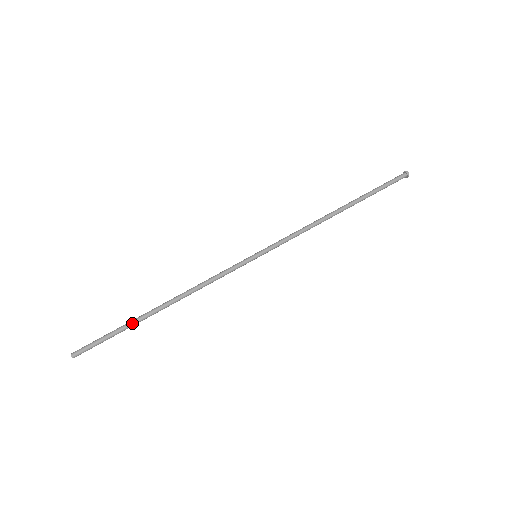
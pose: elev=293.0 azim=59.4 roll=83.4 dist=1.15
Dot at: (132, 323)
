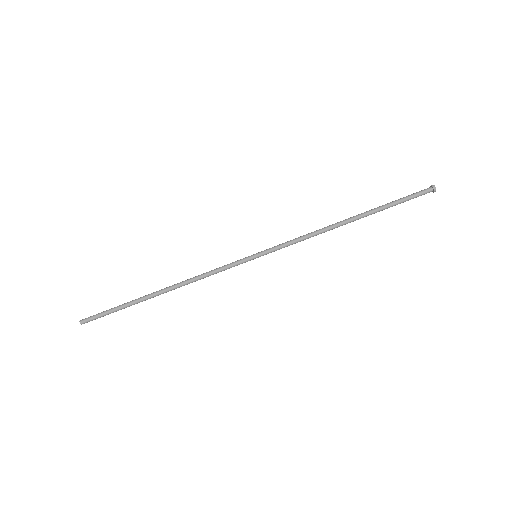
Dot at: (133, 301)
